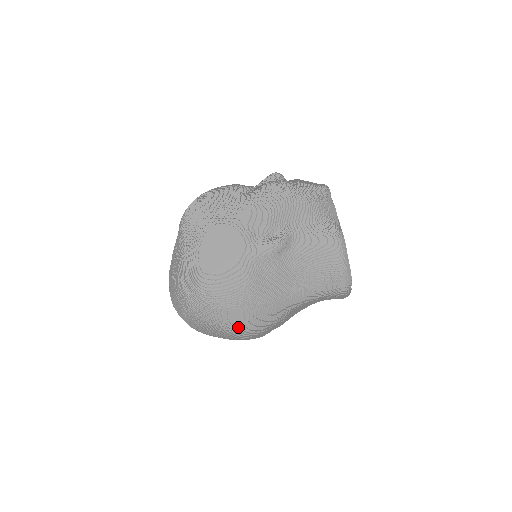
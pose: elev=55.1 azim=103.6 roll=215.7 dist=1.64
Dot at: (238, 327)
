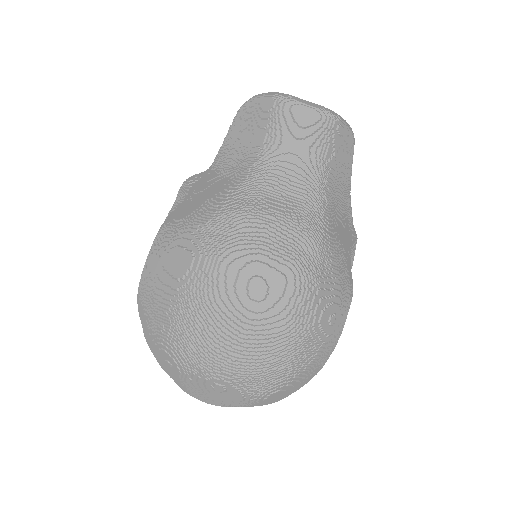
Dot at: (198, 272)
